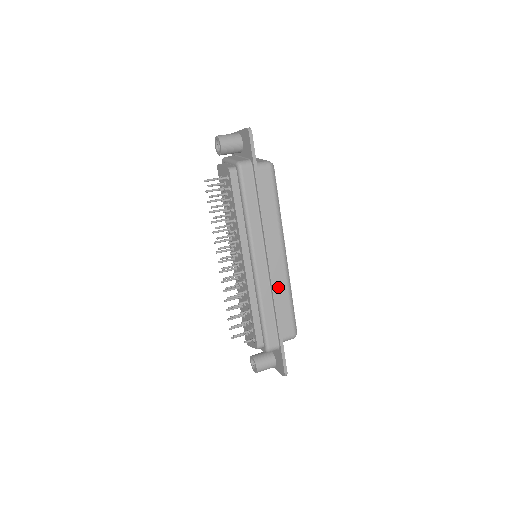
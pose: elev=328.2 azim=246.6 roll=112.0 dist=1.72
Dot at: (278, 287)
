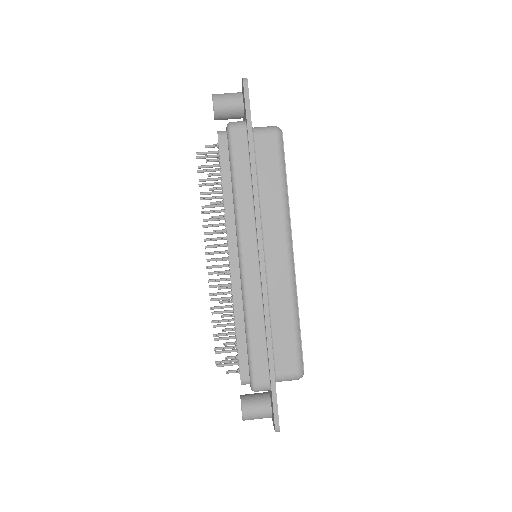
Dot at: (277, 299)
